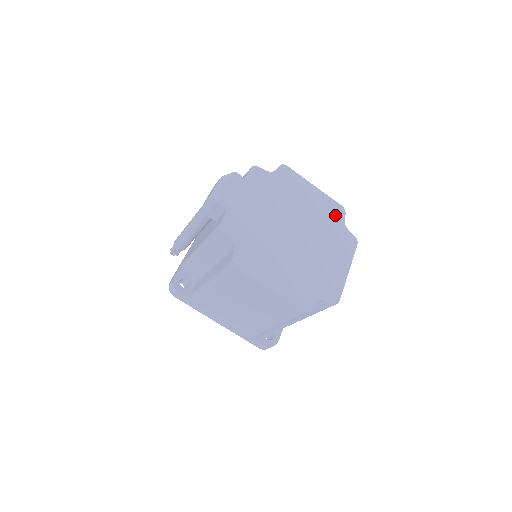
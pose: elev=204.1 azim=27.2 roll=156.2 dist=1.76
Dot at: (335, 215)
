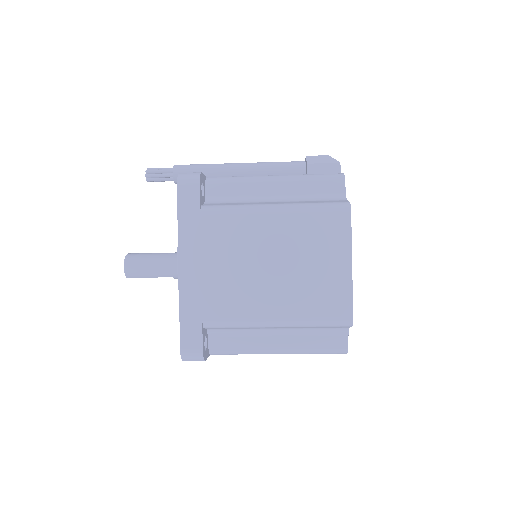
Dot at: occluded
